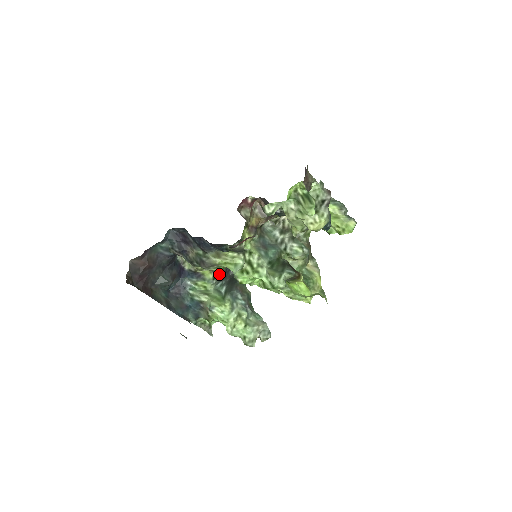
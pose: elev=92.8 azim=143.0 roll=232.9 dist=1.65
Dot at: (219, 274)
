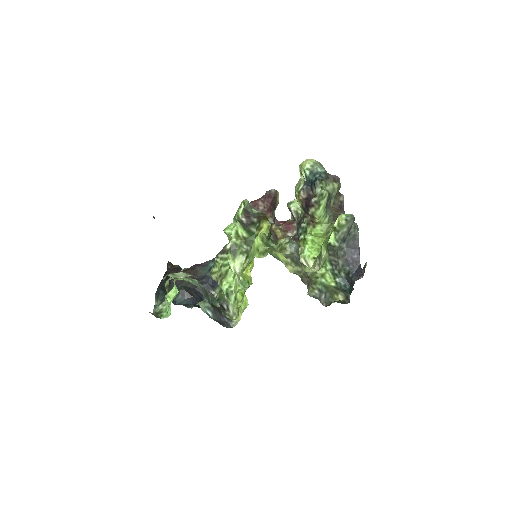
Dot at: (217, 309)
